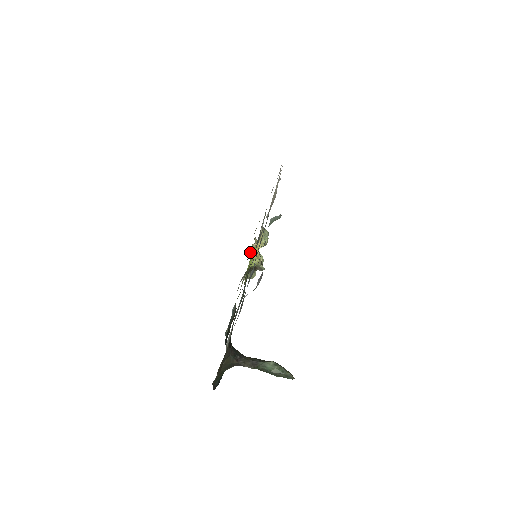
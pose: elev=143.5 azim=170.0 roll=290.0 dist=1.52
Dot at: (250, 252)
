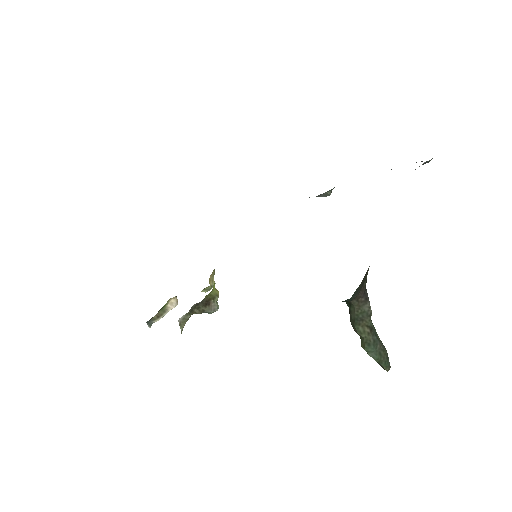
Dot at: occluded
